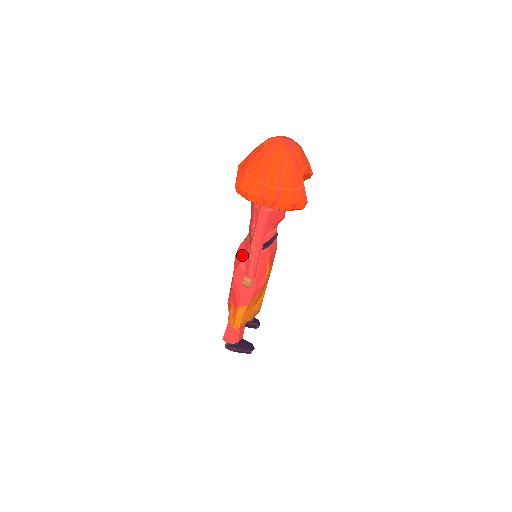
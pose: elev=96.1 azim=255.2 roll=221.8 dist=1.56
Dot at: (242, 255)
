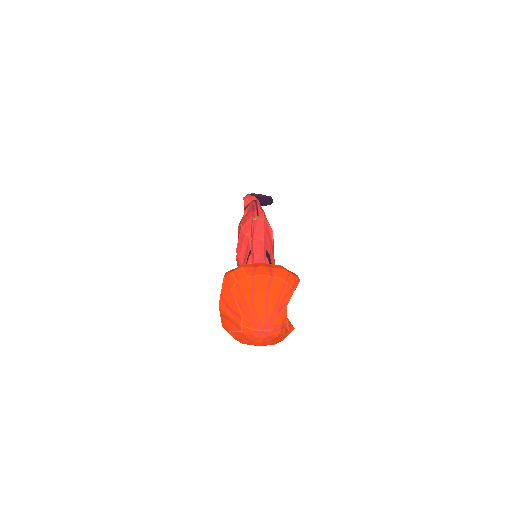
Dot at: occluded
